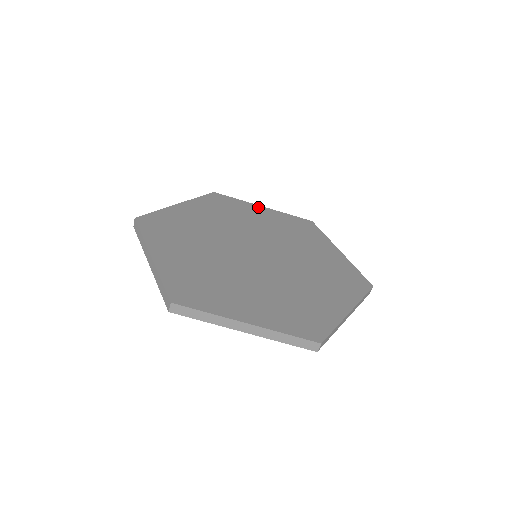
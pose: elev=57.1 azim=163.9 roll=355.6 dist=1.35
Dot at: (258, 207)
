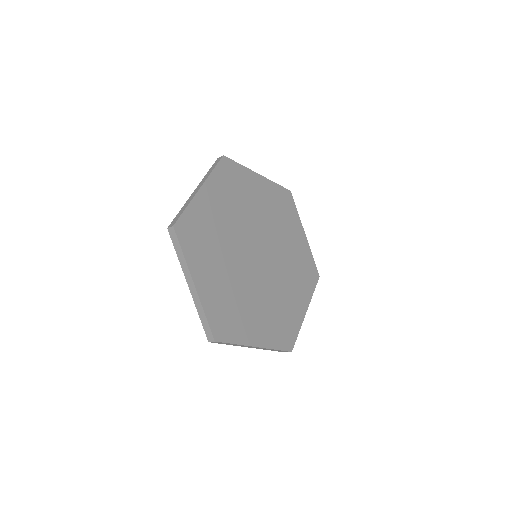
Dot at: (302, 231)
